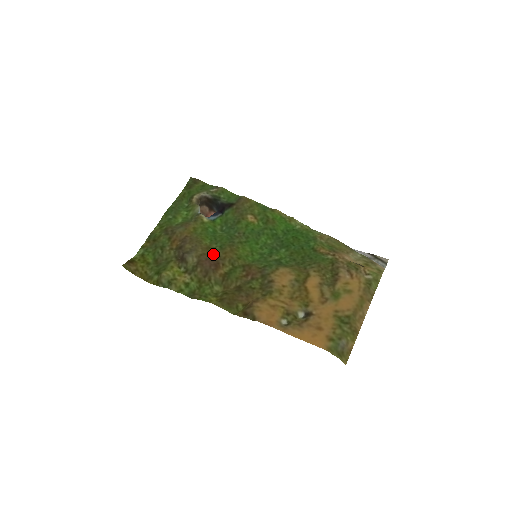
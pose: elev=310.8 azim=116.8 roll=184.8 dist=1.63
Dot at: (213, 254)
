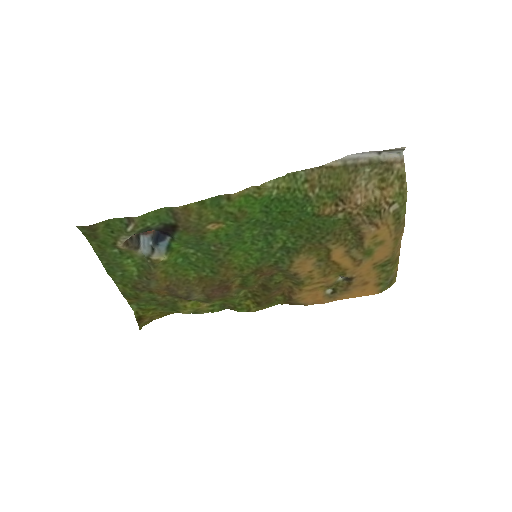
Dot at: (213, 282)
